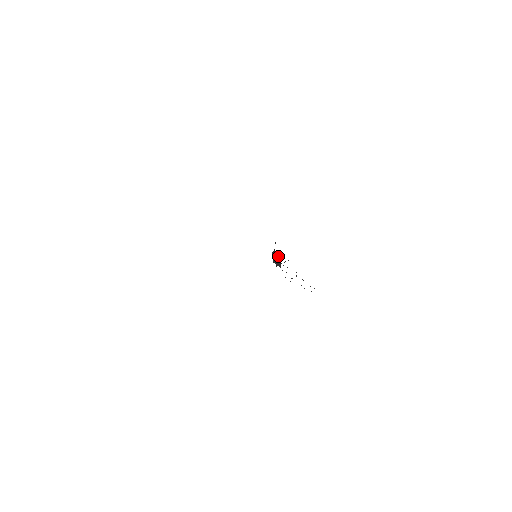
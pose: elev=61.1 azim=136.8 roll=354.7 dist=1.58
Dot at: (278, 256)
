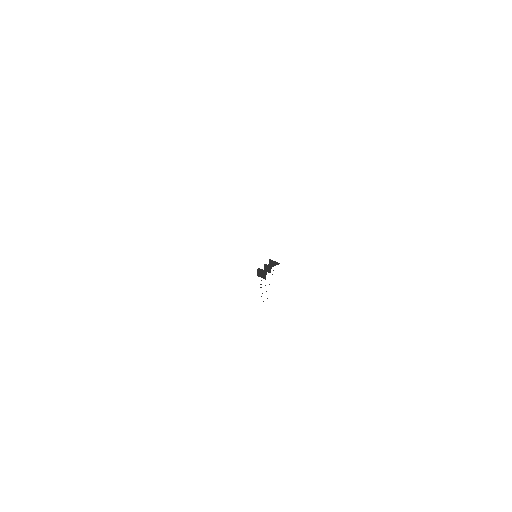
Dot at: (268, 271)
